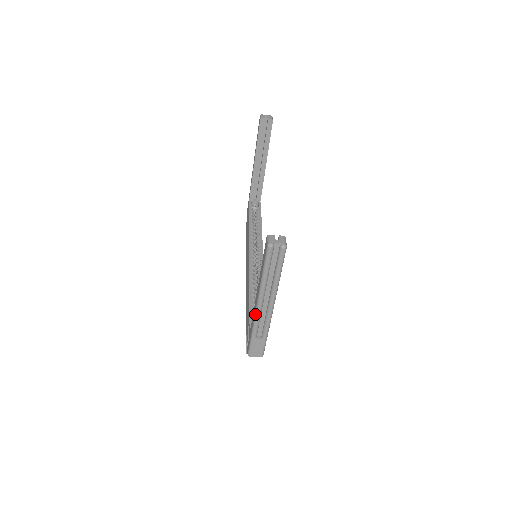
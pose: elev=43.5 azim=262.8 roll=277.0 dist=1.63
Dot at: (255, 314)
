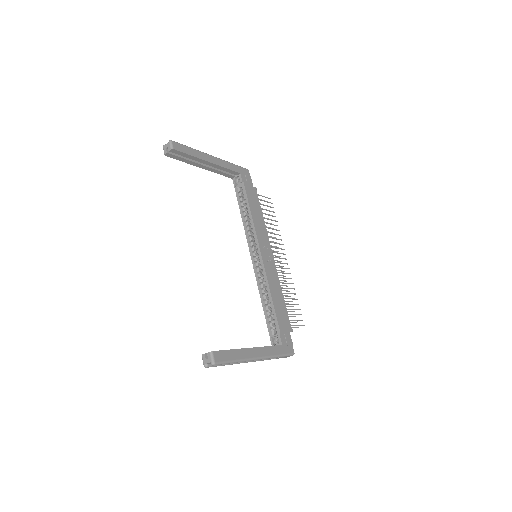
Dot at: (254, 361)
